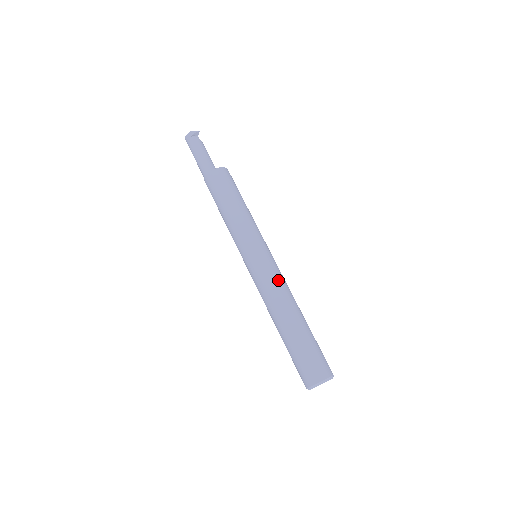
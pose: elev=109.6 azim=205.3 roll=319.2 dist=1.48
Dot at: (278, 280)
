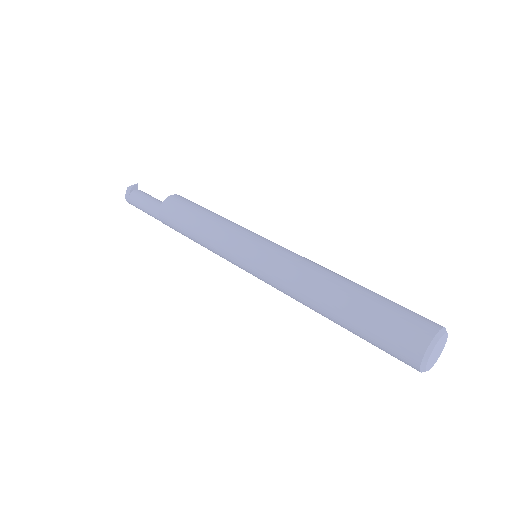
Dot at: (295, 257)
